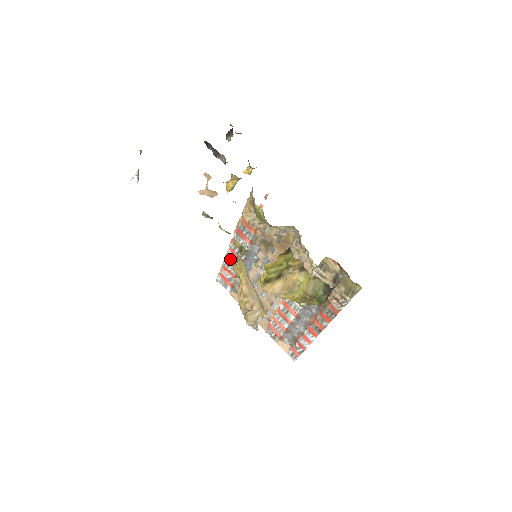
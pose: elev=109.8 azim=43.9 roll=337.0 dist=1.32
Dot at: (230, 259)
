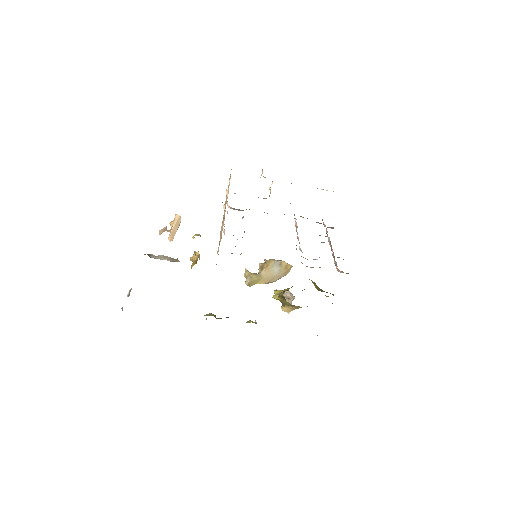
Dot at: occluded
